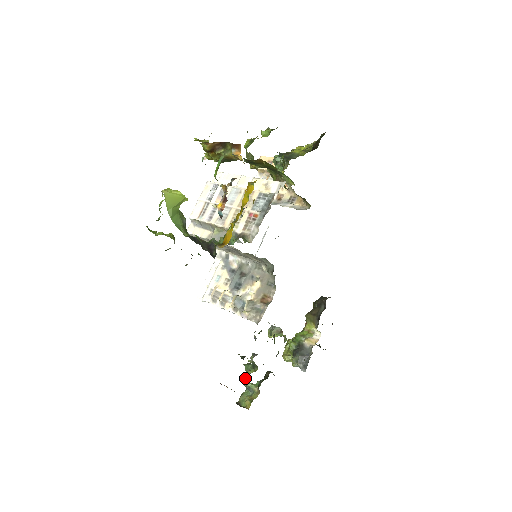
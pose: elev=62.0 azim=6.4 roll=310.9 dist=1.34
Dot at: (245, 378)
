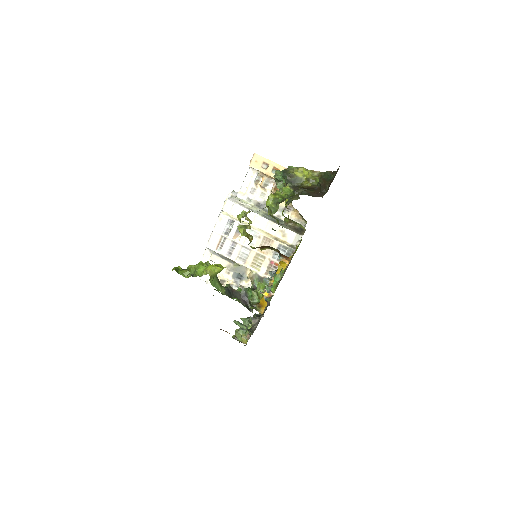
Dot at: (246, 333)
